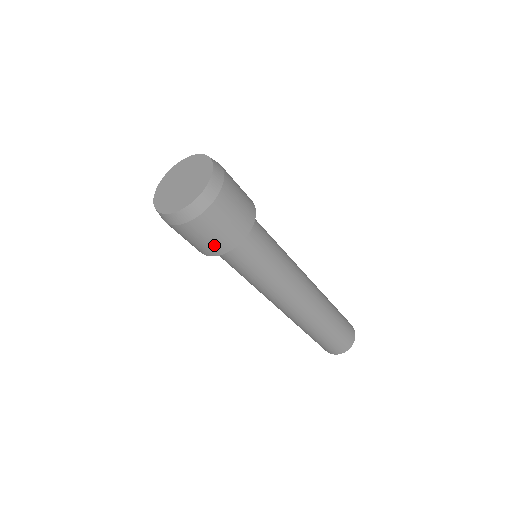
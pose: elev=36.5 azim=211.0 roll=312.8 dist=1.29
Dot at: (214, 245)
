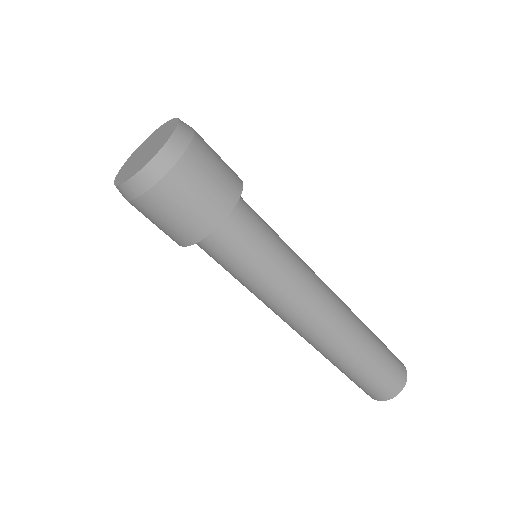
Dot at: (176, 232)
